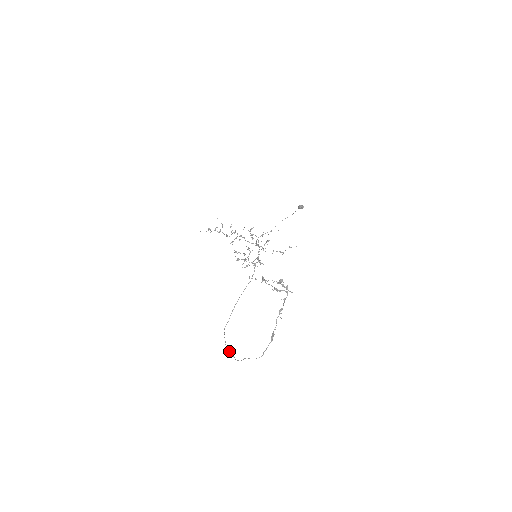
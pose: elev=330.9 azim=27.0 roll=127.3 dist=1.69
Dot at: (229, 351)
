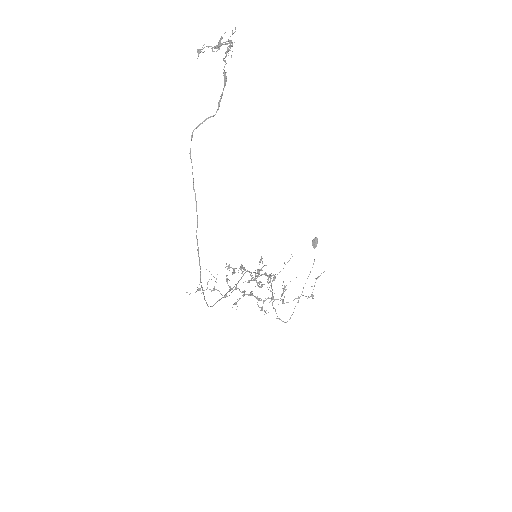
Dot at: (198, 255)
